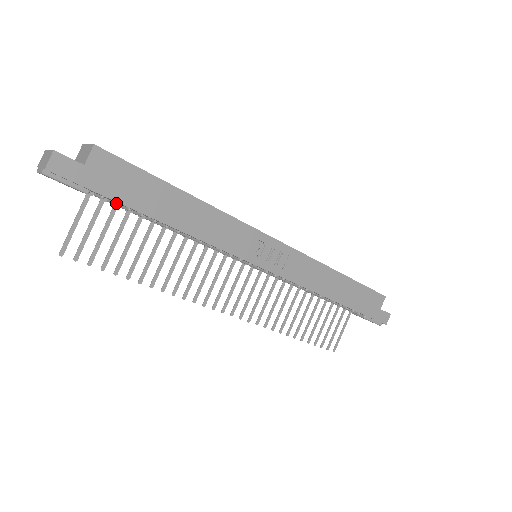
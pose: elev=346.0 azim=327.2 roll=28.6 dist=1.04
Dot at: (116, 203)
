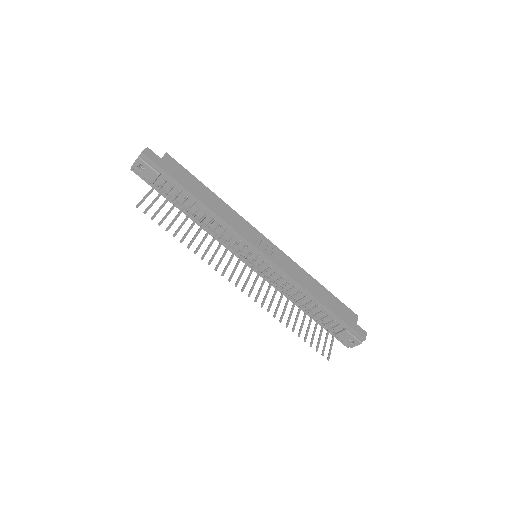
Dot at: (174, 184)
